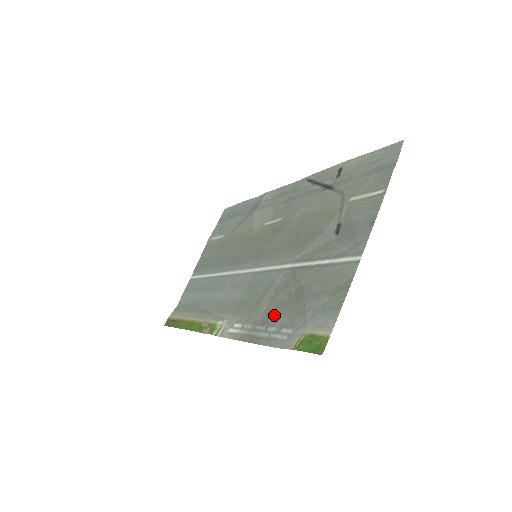
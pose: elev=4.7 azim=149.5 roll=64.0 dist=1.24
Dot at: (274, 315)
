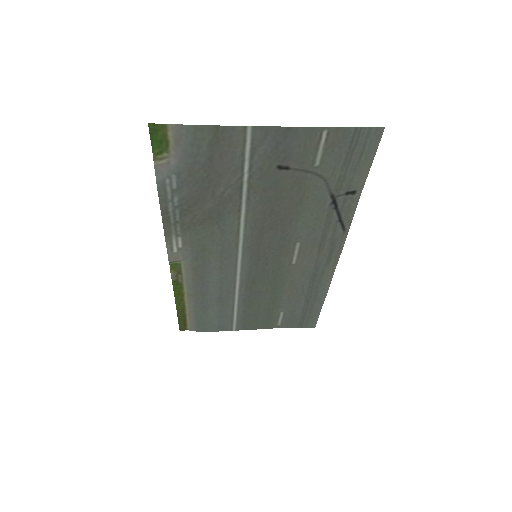
Dot at: (190, 203)
